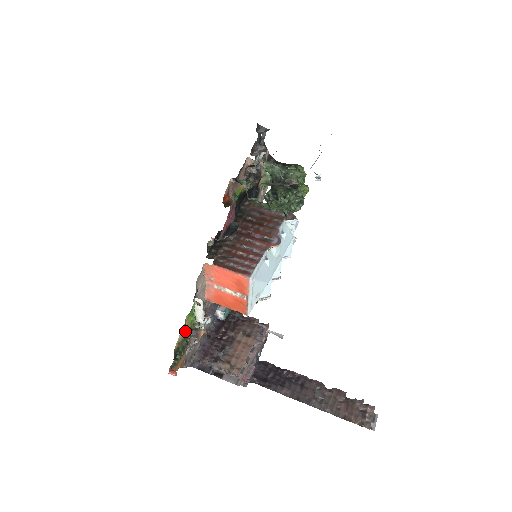
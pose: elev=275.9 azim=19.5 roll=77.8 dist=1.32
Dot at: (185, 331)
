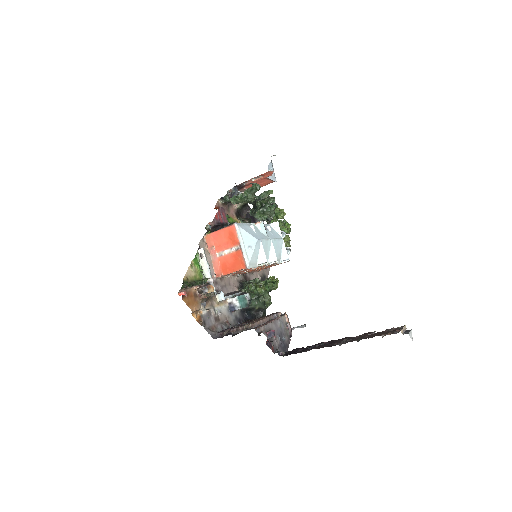
Dot at: (194, 276)
